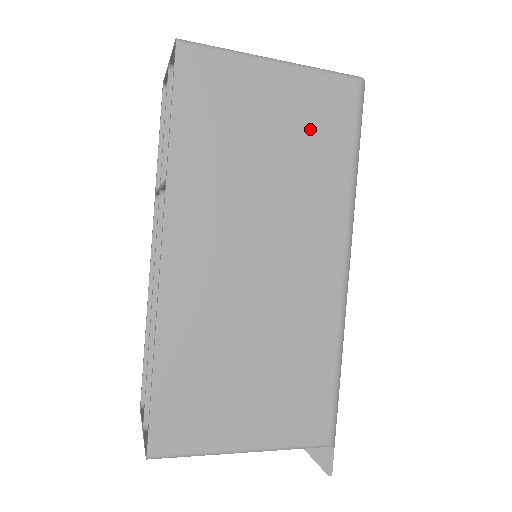
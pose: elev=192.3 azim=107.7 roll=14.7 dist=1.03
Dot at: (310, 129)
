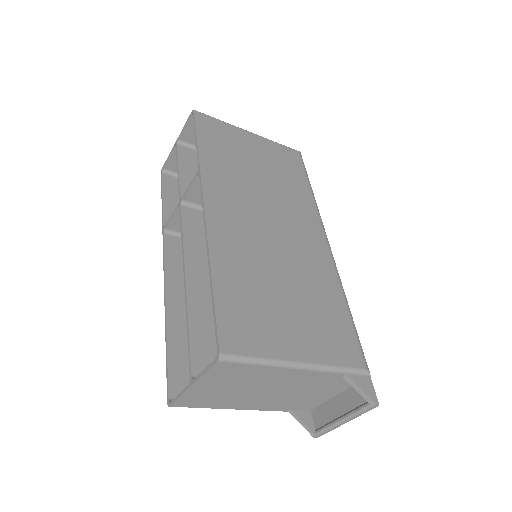
Dot at: (279, 166)
